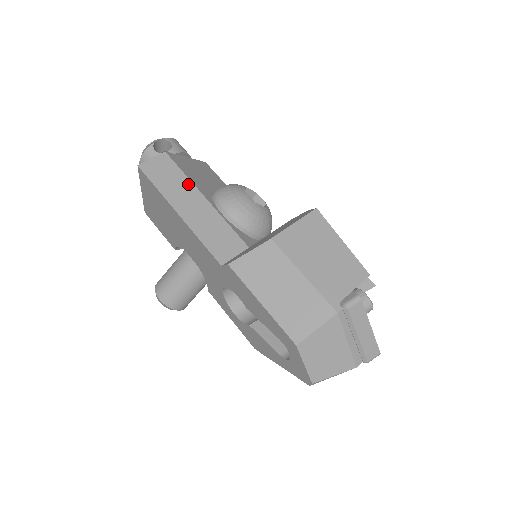
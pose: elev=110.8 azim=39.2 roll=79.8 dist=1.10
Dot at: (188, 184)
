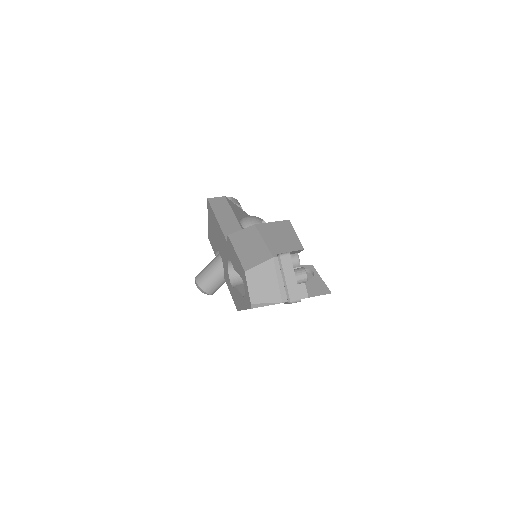
Dot at: (229, 209)
